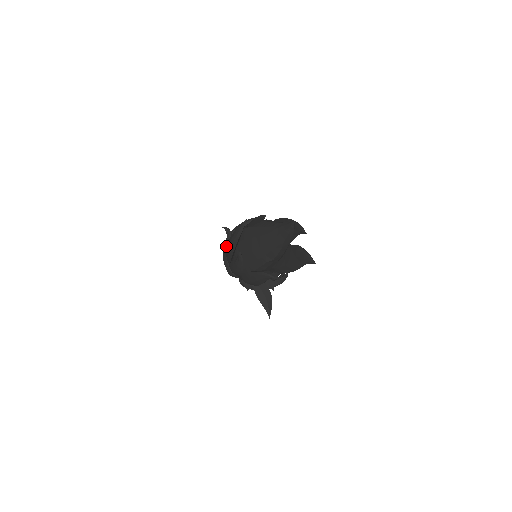
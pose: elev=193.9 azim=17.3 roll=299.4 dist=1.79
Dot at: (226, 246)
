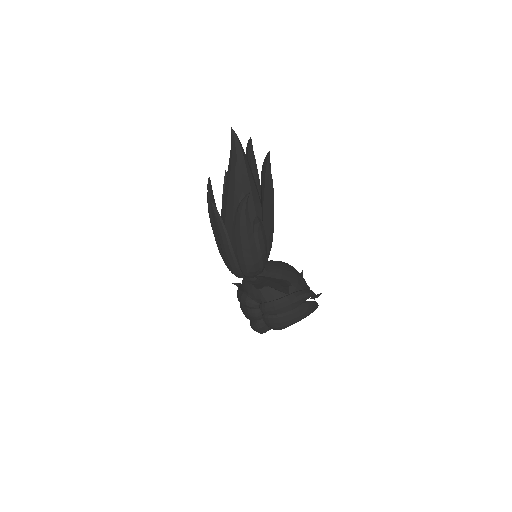
Dot at: occluded
